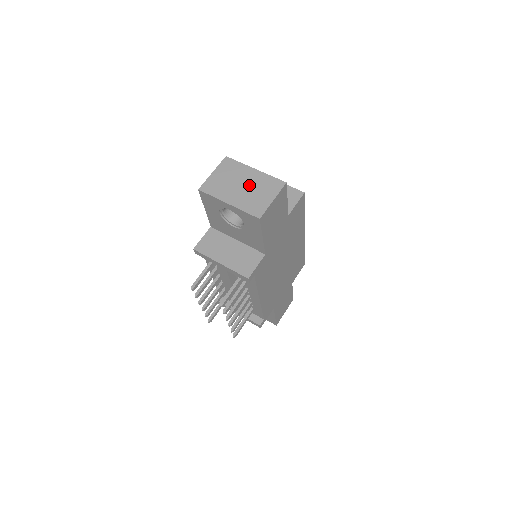
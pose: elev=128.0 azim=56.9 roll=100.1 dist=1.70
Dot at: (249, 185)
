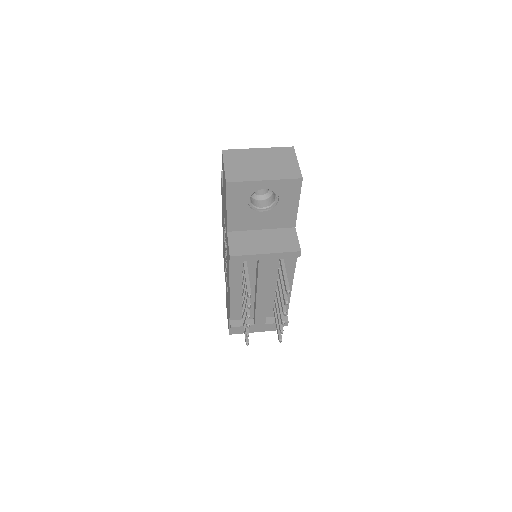
Dot at: (266, 160)
